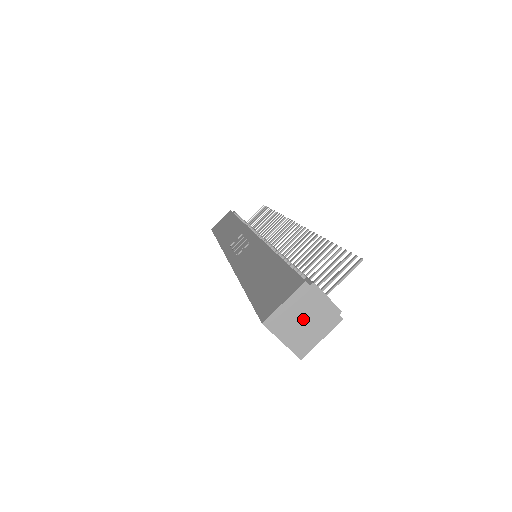
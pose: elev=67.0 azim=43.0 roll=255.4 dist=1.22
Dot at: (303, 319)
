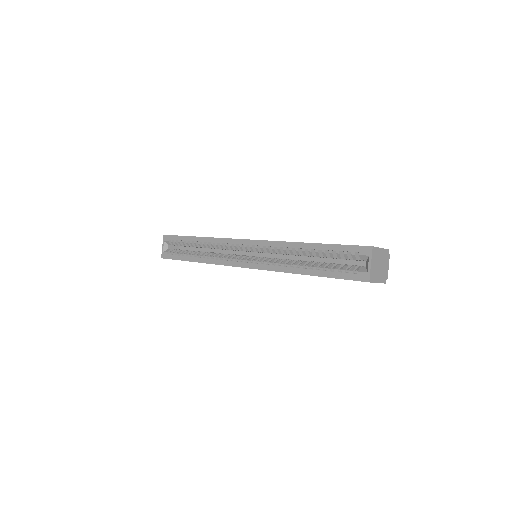
Dot at: (380, 264)
